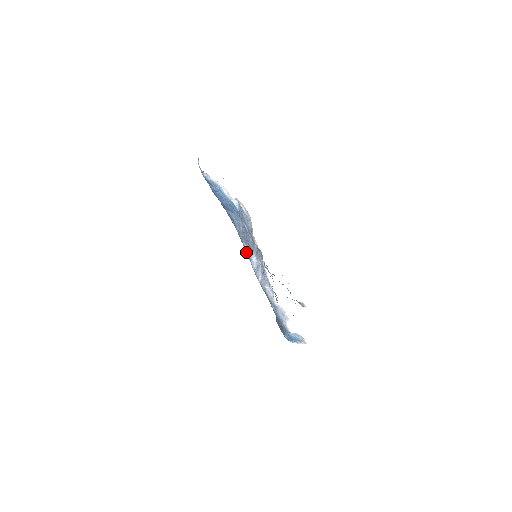
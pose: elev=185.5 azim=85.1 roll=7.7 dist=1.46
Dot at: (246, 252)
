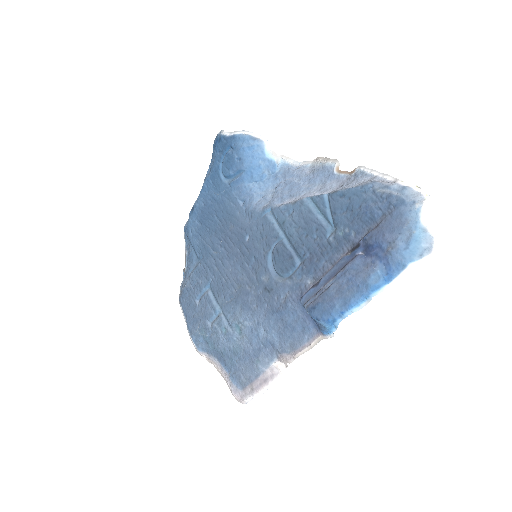
Dot at: (289, 203)
